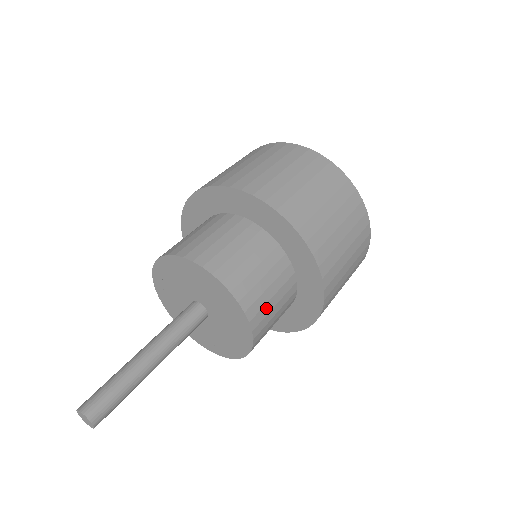
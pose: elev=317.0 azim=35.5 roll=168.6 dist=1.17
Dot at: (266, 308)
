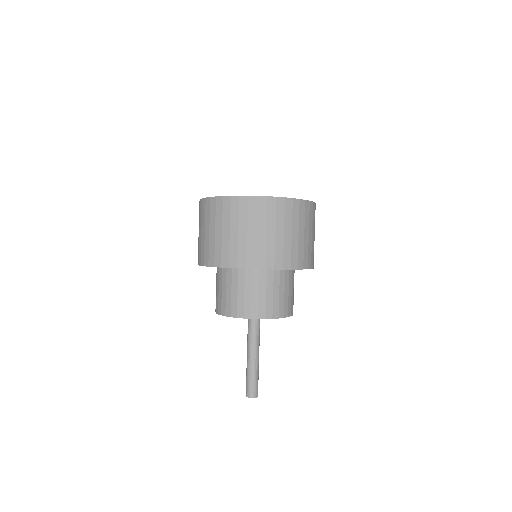
Dot at: (289, 301)
